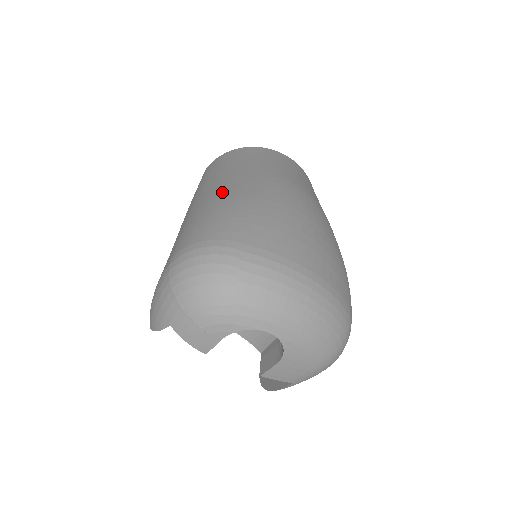
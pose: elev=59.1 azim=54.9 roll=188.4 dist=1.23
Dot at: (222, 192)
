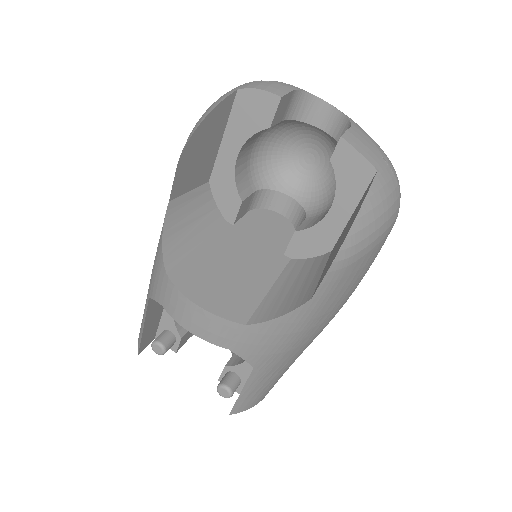
Dot at: occluded
